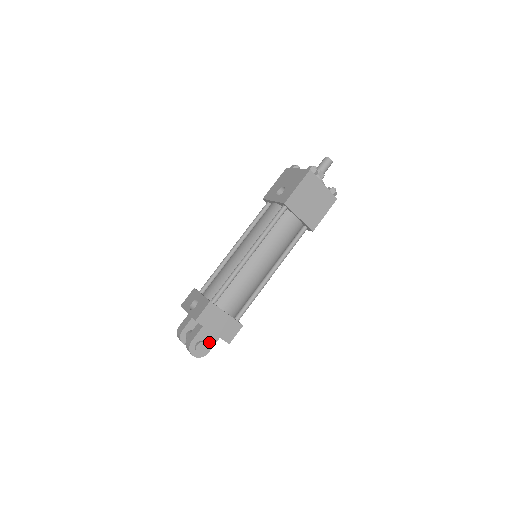
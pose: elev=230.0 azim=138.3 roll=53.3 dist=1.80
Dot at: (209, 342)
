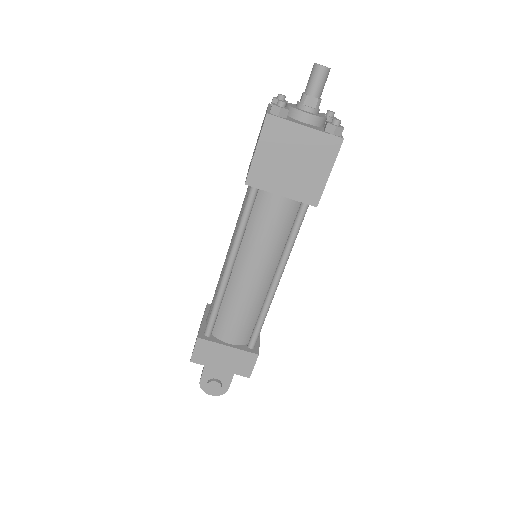
Dot at: (223, 378)
